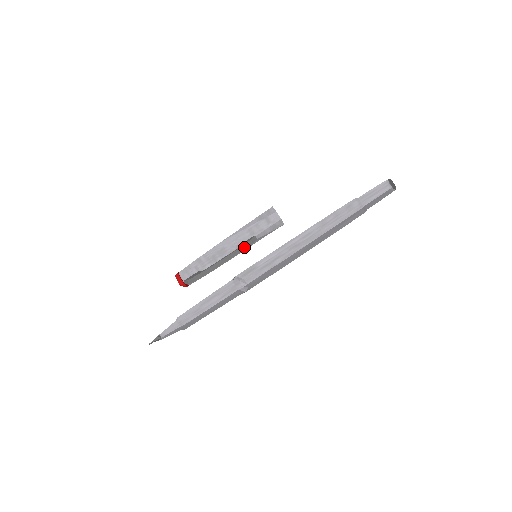
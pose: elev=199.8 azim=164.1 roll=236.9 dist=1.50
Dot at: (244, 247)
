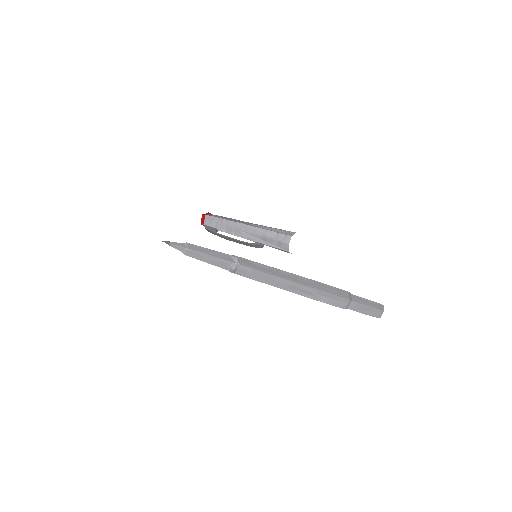
Dot at: (250, 245)
